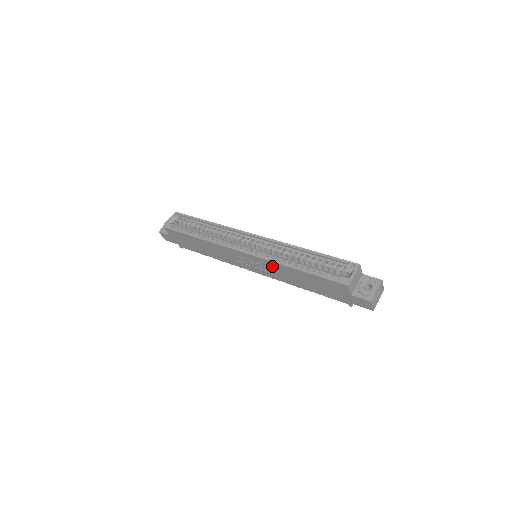
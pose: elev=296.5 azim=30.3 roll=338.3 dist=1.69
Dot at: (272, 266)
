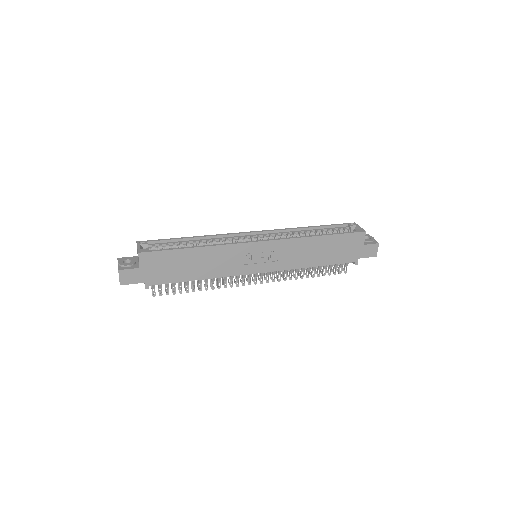
Dot at: (291, 247)
